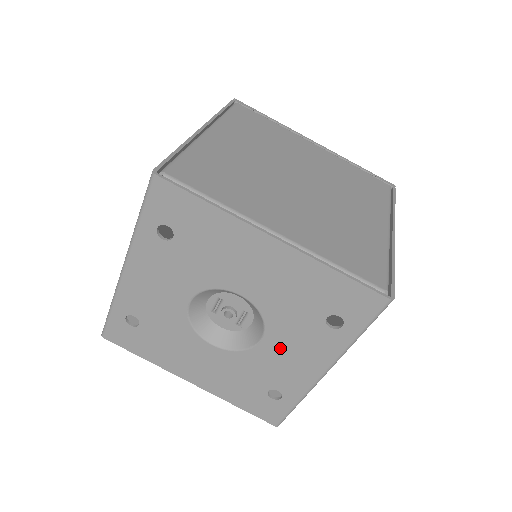
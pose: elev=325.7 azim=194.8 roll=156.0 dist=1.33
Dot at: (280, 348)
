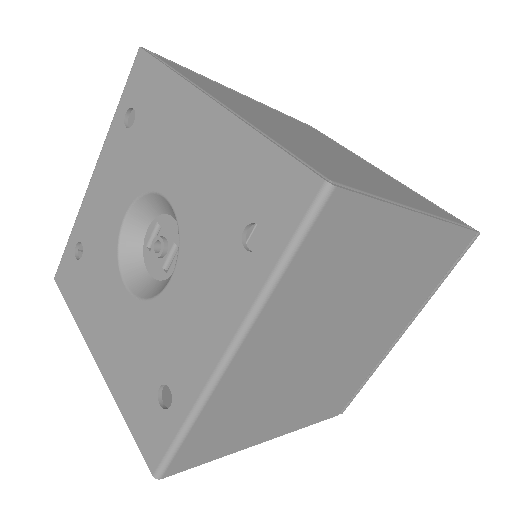
Dot at: (186, 294)
